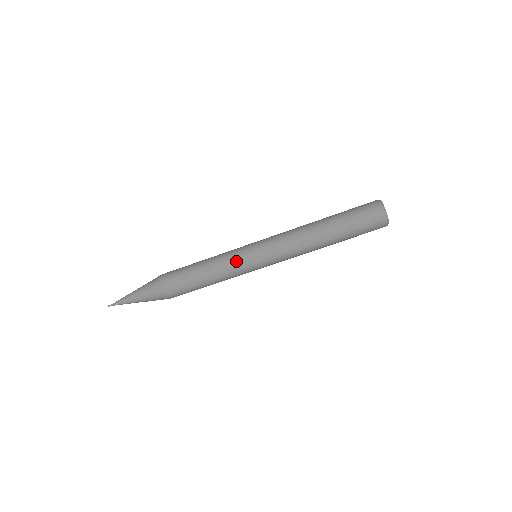
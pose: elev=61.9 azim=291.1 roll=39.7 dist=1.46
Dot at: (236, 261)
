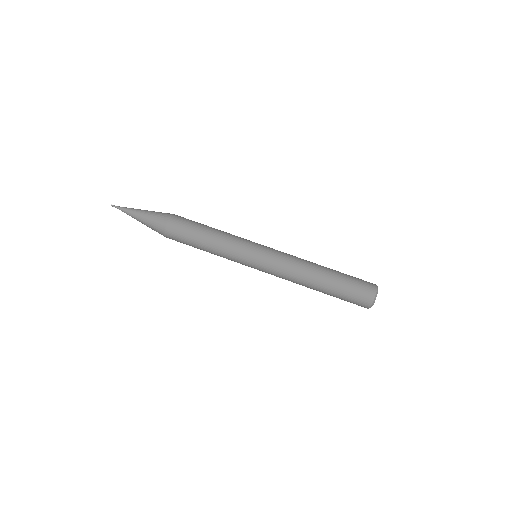
Dot at: (243, 239)
